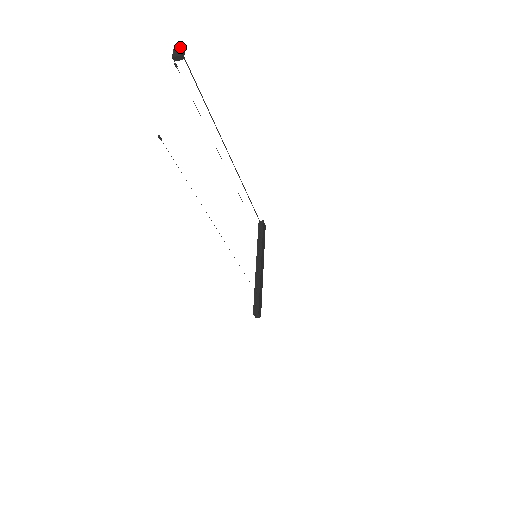
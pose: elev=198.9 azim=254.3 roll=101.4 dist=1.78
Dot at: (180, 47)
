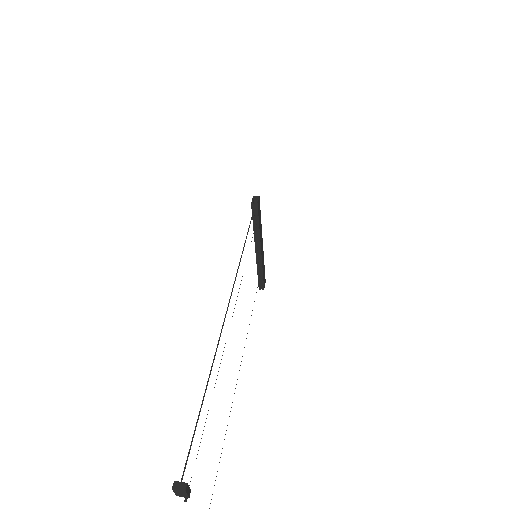
Dot at: (182, 493)
